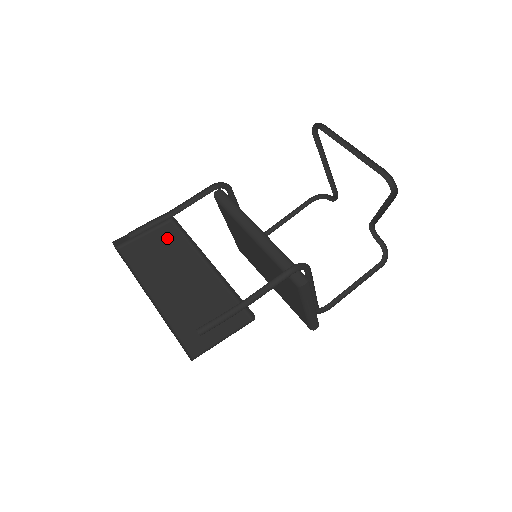
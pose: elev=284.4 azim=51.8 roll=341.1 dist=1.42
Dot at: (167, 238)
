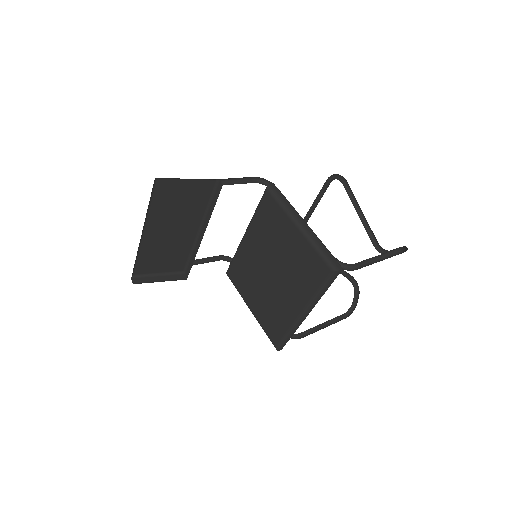
Dot at: occluded
